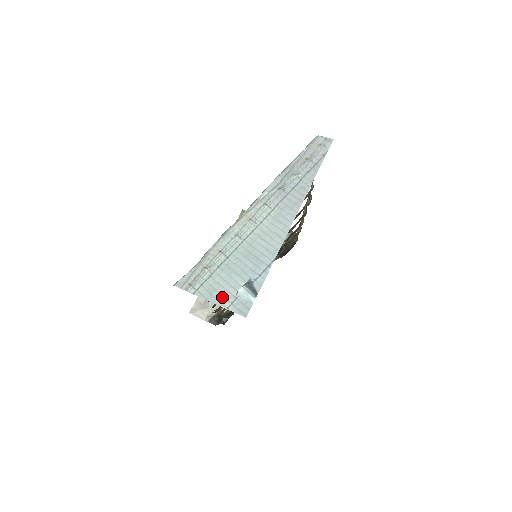
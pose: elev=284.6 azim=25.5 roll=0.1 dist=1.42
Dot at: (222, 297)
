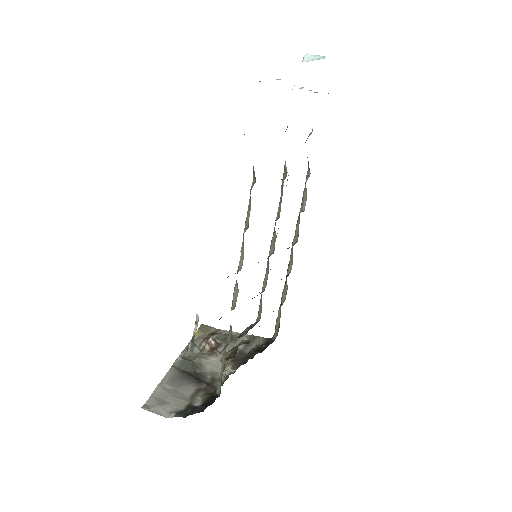
Dot at: occluded
